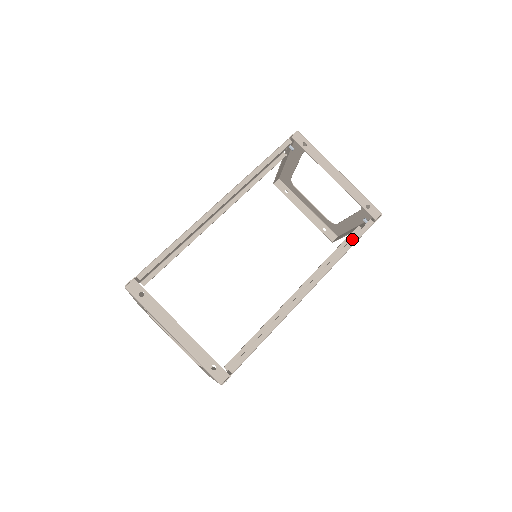
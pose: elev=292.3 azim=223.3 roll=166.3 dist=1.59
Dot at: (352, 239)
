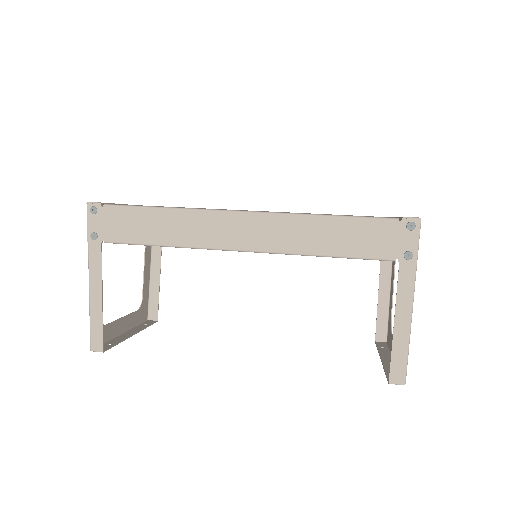
Dot at: (351, 215)
